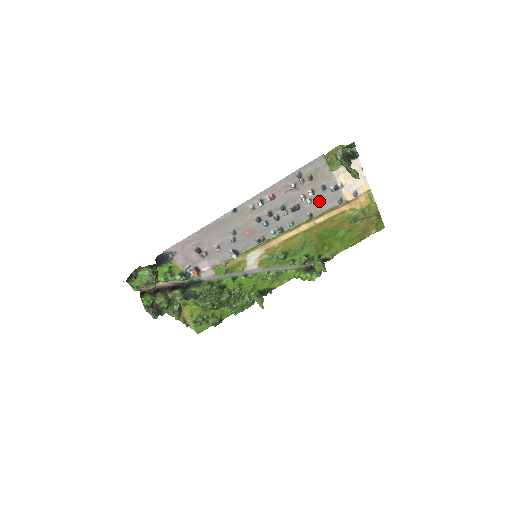
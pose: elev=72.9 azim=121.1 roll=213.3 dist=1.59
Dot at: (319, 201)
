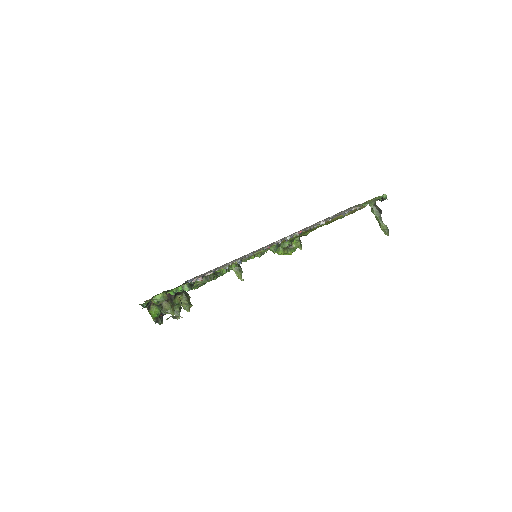
Dot at: occluded
